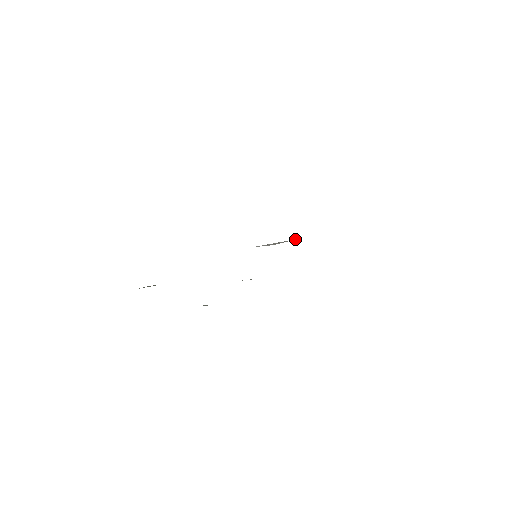
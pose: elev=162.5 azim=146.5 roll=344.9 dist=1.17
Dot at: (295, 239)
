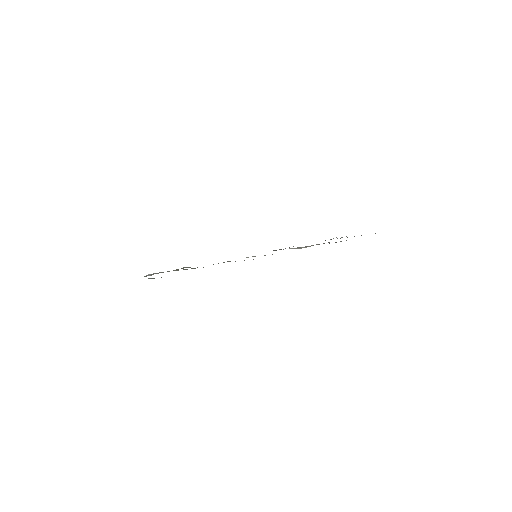
Dot at: (307, 246)
